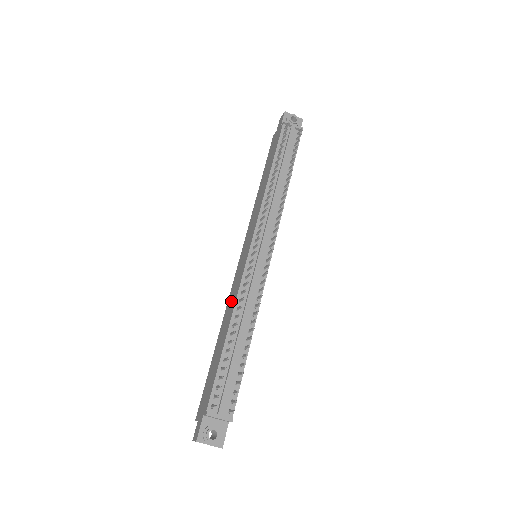
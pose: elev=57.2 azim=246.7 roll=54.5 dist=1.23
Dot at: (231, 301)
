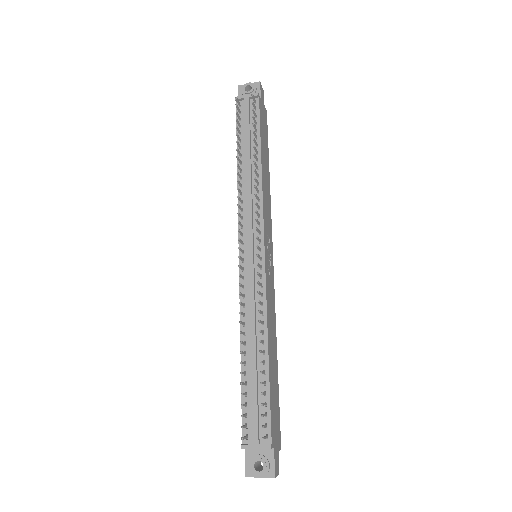
Dot at: occluded
